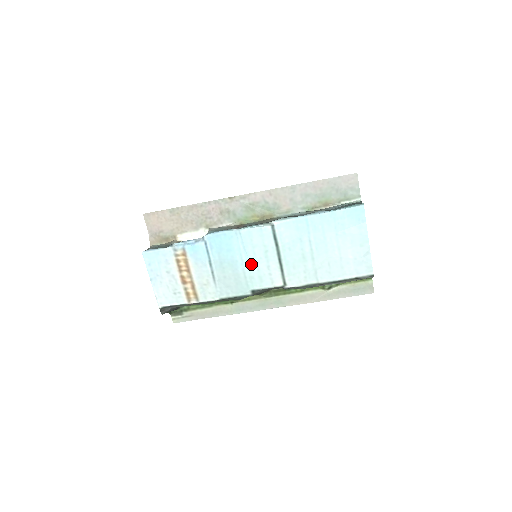
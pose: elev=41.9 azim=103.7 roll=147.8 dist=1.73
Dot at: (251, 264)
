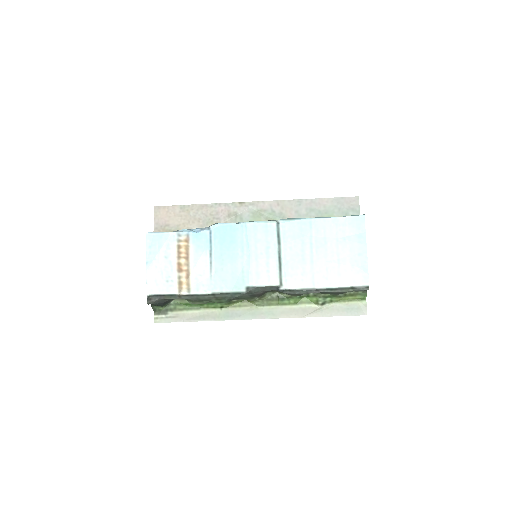
Dot at: (251, 258)
